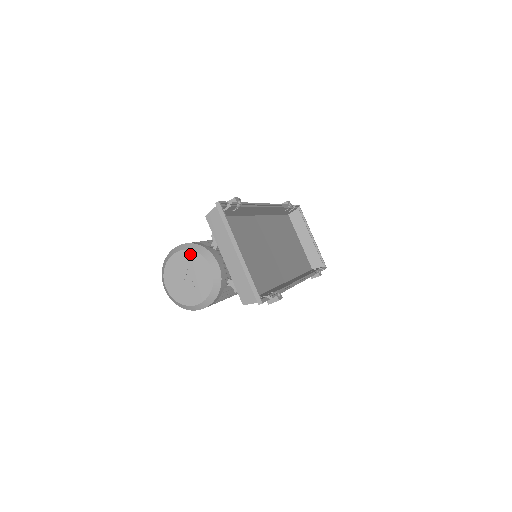
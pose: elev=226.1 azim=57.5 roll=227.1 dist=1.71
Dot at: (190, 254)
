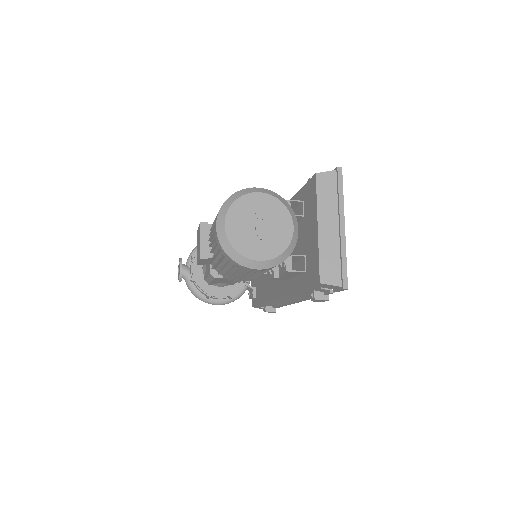
Dot at: (275, 202)
